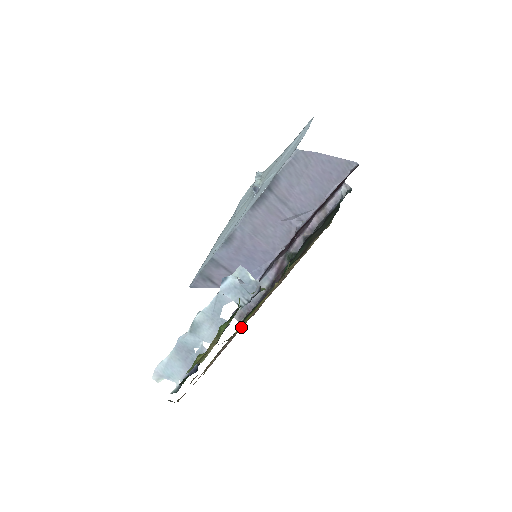
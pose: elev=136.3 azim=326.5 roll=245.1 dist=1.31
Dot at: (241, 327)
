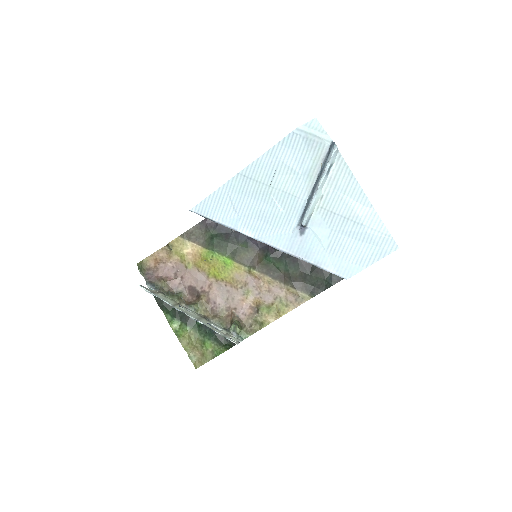
Dot at: (213, 281)
